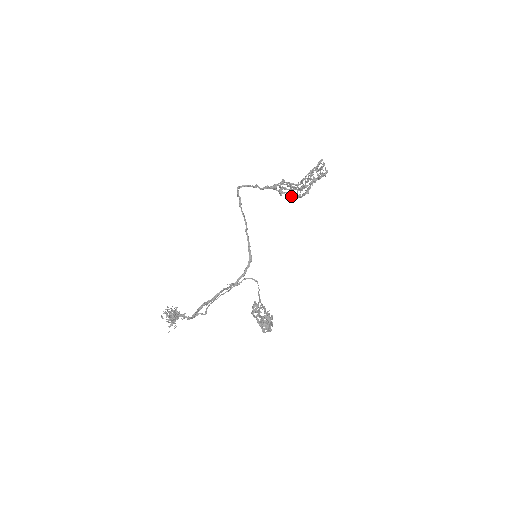
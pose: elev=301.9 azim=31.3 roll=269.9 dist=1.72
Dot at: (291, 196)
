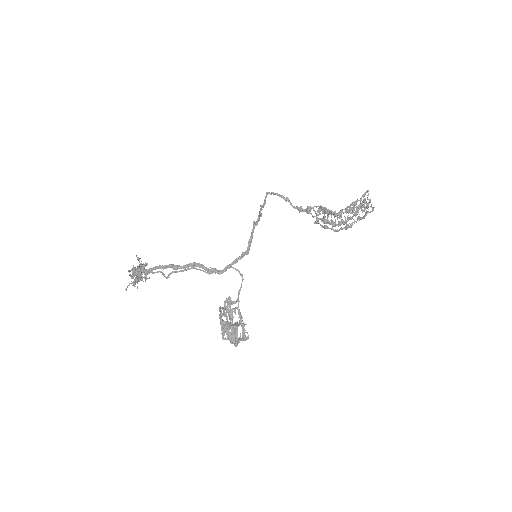
Dot at: (324, 222)
